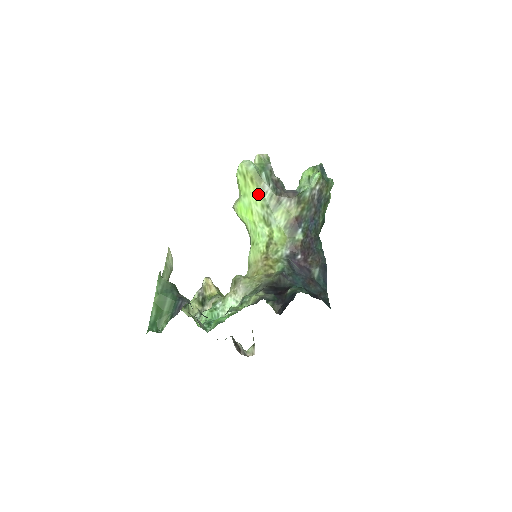
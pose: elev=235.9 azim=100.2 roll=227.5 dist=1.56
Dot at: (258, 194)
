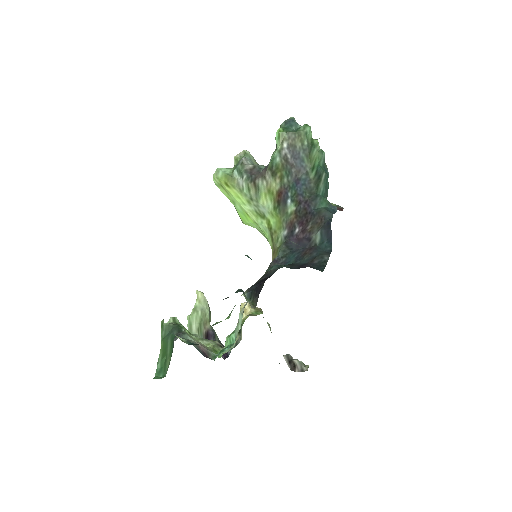
Dot at: (239, 194)
